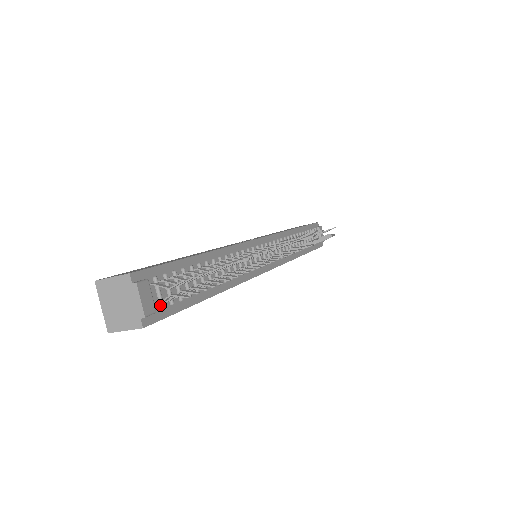
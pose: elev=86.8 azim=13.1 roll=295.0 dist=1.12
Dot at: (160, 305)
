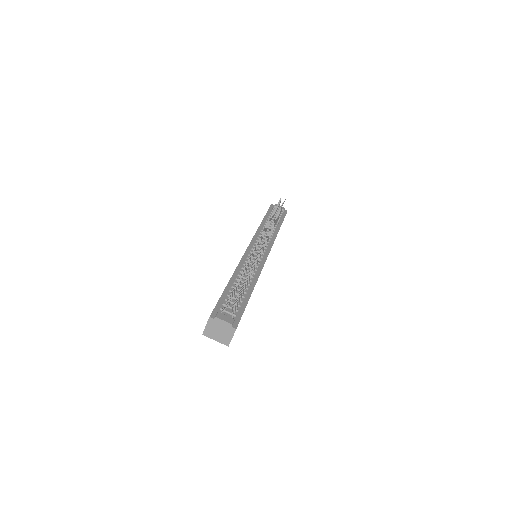
Dot at: (234, 316)
